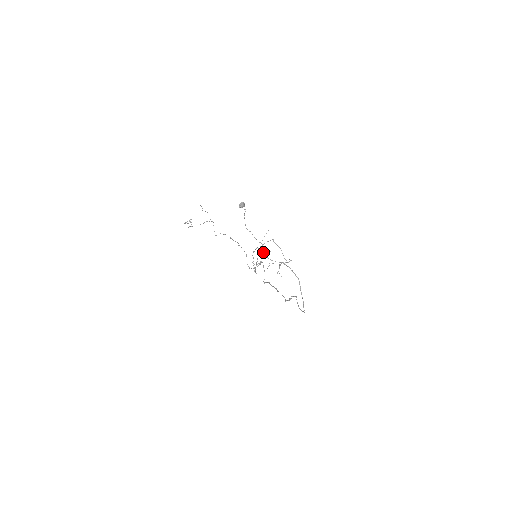
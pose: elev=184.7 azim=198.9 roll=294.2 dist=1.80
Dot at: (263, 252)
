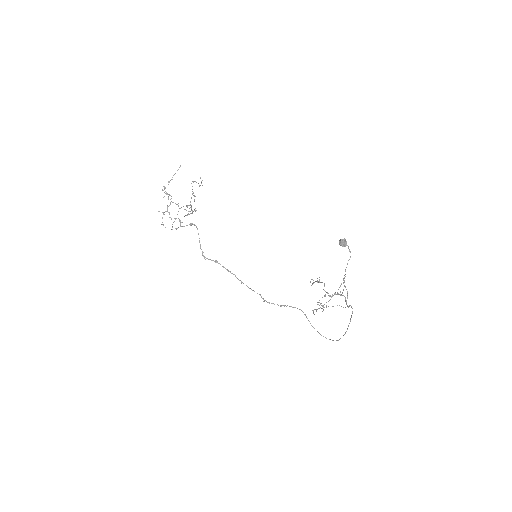
Dot at: (346, 300)
